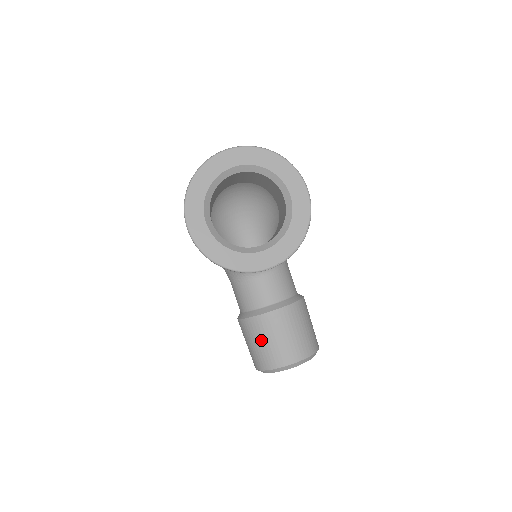
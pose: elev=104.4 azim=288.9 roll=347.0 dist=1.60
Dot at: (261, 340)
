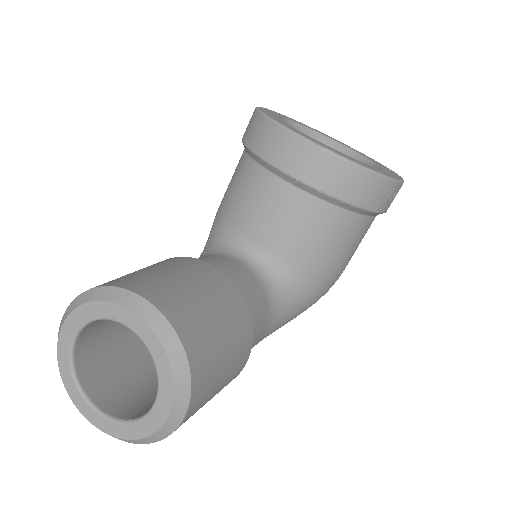
Dot at: (150, 268)
